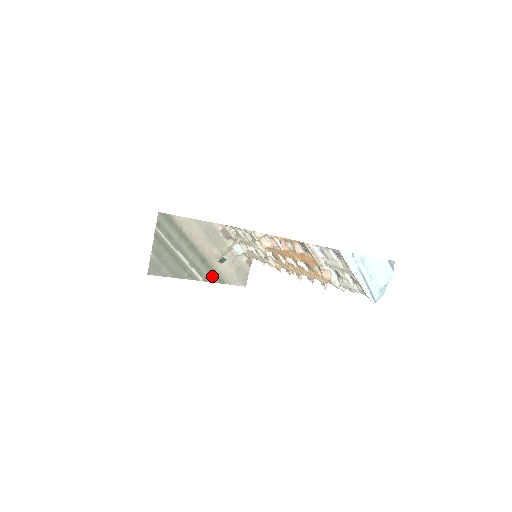
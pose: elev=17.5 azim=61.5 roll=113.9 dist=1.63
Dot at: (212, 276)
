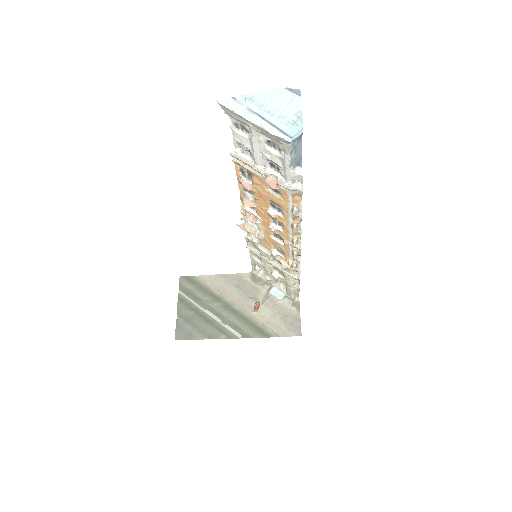
Dot at: (253, 331)
